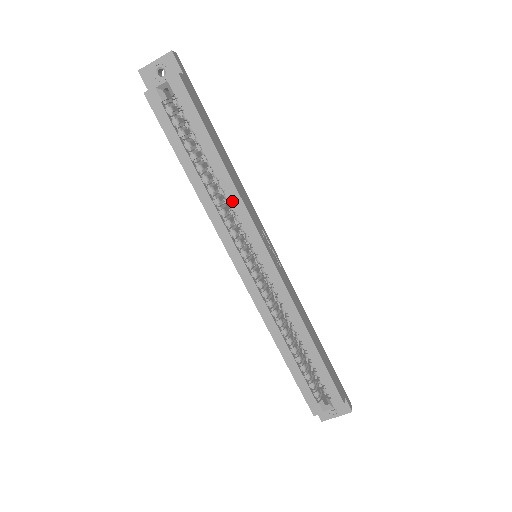
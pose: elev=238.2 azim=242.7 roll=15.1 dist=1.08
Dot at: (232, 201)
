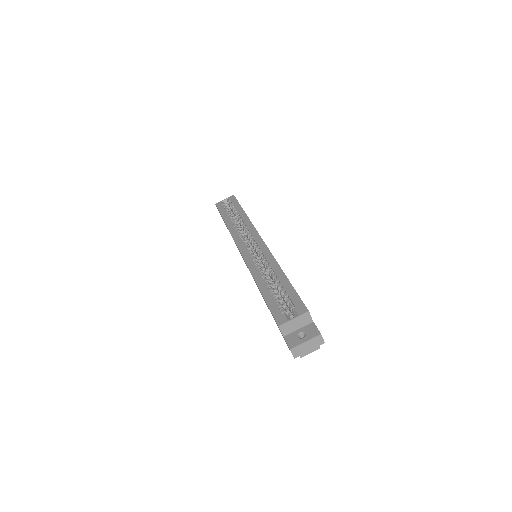
Dot at: (245, 224)
